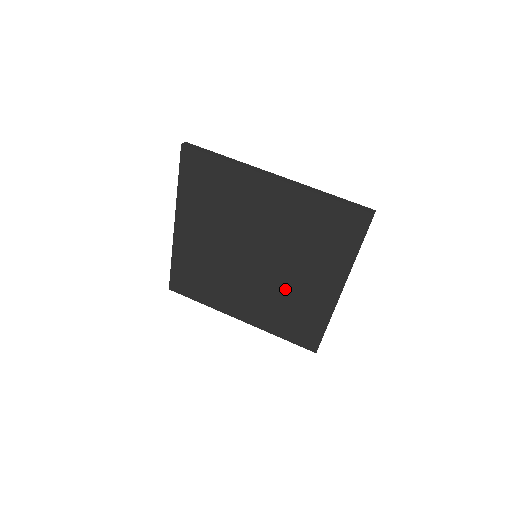
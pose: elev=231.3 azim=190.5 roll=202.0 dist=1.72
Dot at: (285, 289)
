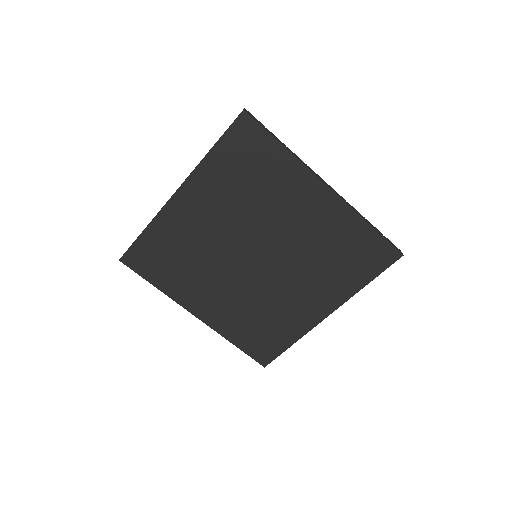
Dot at: (303, 246)
